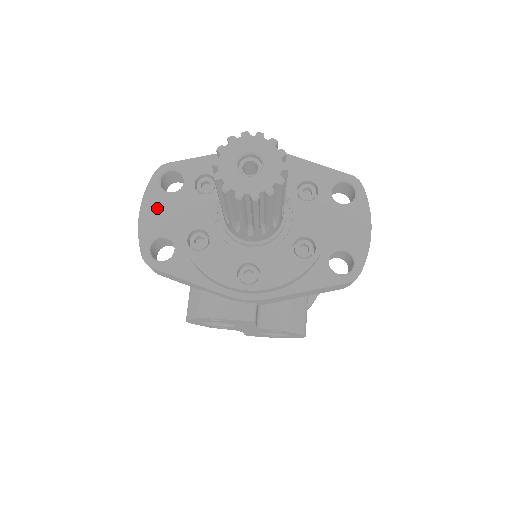
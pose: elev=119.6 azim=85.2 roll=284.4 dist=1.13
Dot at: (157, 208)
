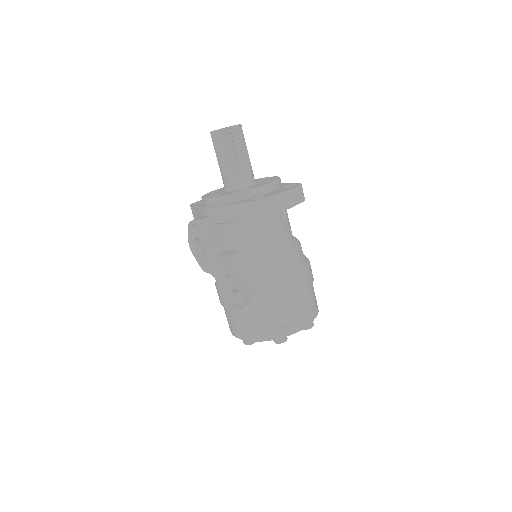
Dot at: occluded
